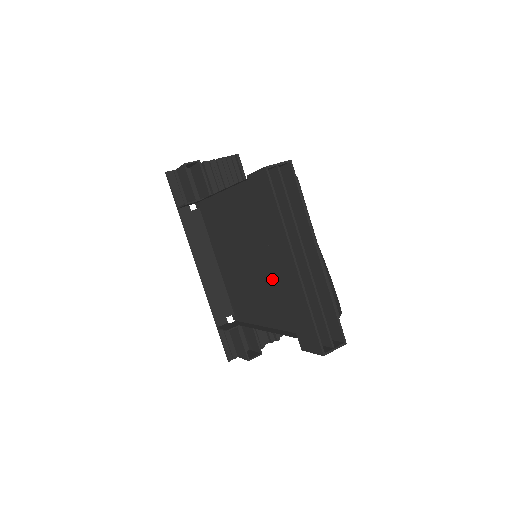
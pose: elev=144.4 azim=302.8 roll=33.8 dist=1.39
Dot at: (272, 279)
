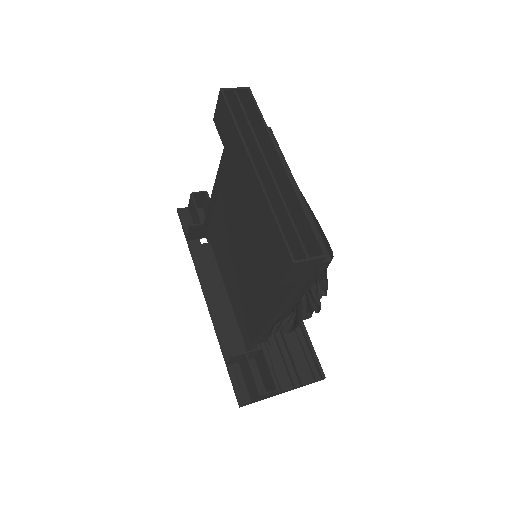
Dot at: (262, 252)
